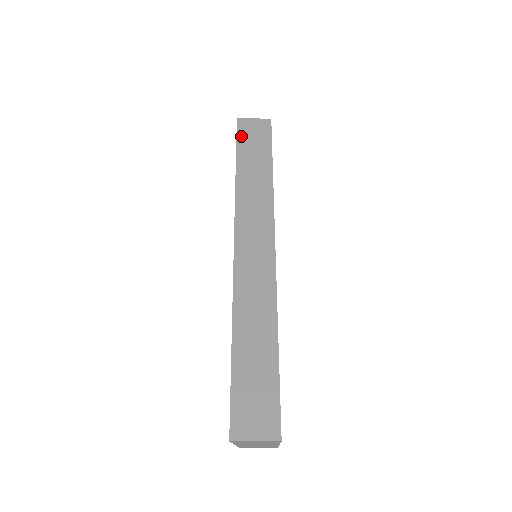
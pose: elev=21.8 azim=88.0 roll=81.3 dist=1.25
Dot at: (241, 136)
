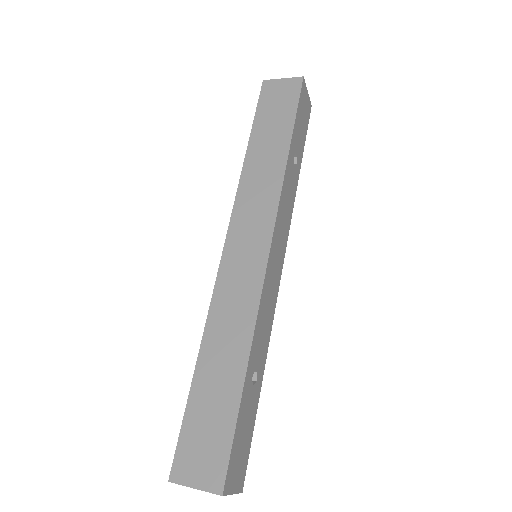
Dot at: (262, 104)
